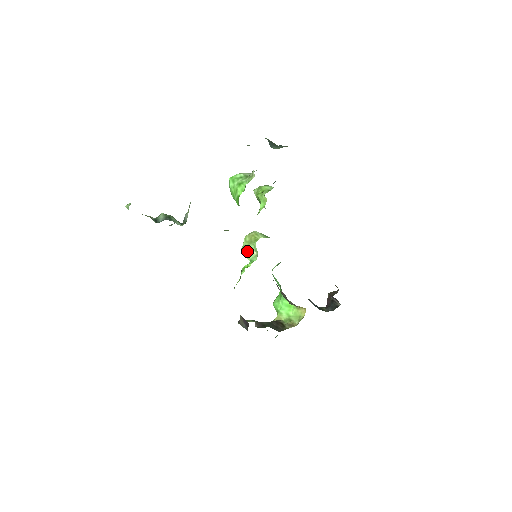
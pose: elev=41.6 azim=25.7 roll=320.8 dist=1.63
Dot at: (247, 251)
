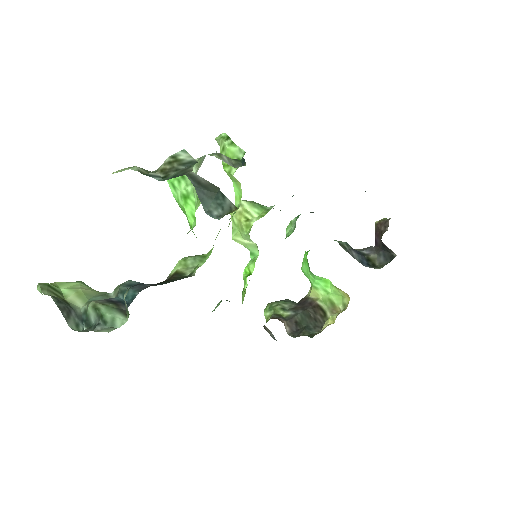
Dot at: (241, 241)
